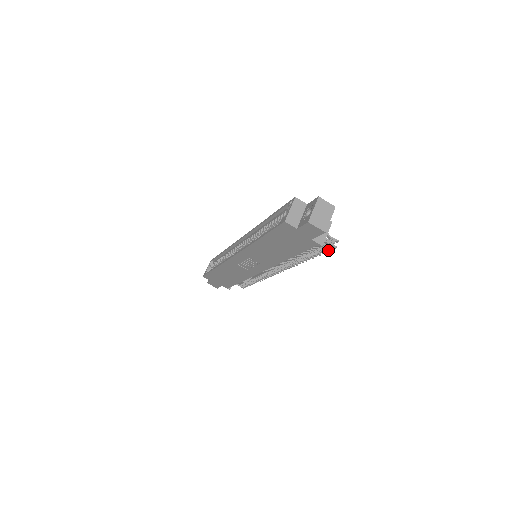
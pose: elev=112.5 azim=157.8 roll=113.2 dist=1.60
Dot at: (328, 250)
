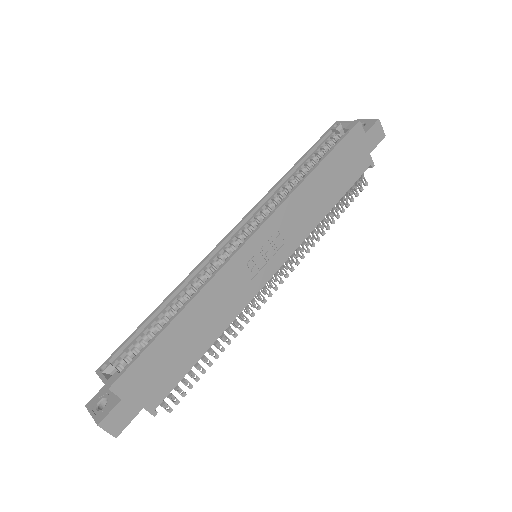
Dot at: (357, 194)
